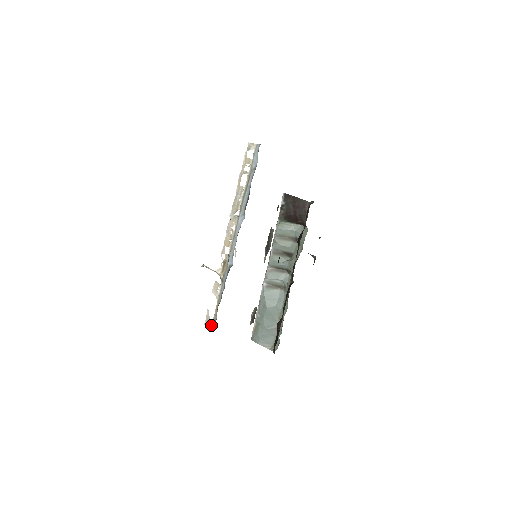
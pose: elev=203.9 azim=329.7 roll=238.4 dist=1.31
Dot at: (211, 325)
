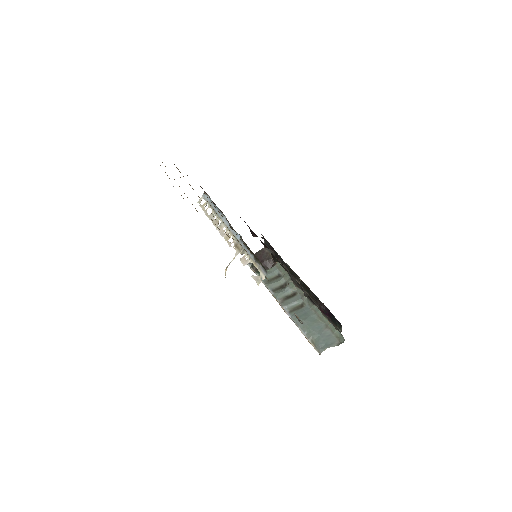
Dot at: (262, 276)
